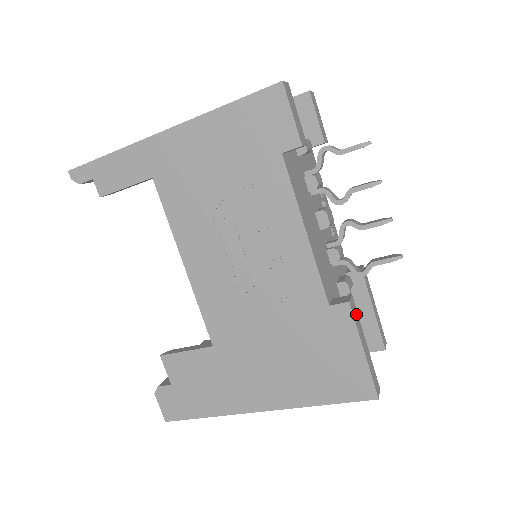
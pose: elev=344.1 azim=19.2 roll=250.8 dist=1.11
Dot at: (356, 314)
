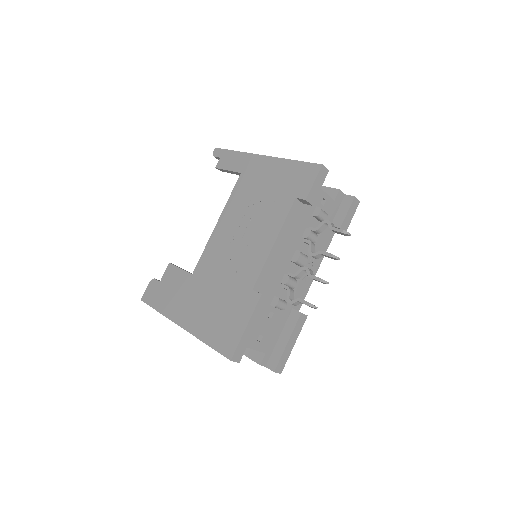
Dot at: (262, 308)
